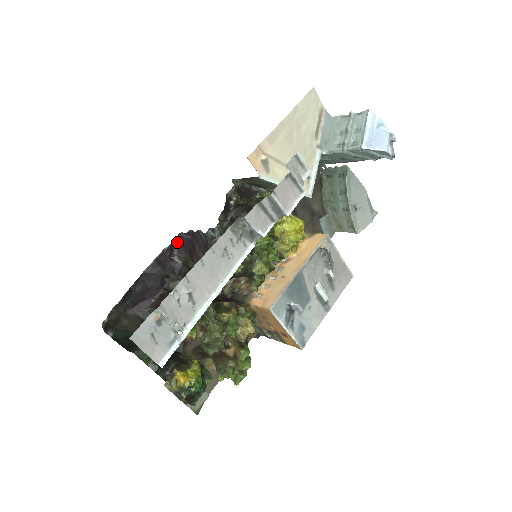
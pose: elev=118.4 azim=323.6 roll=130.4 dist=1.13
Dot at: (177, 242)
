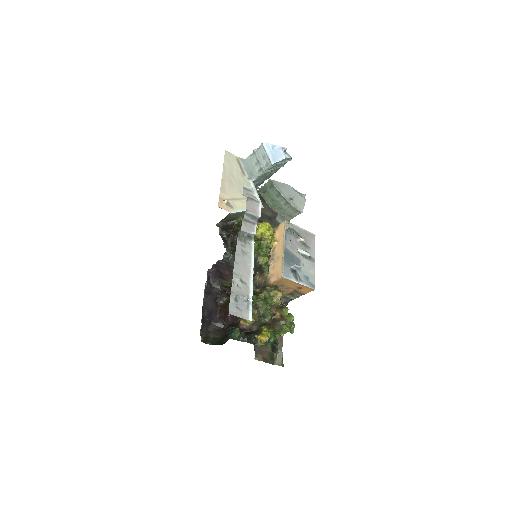
Dot at: (209, 277)
